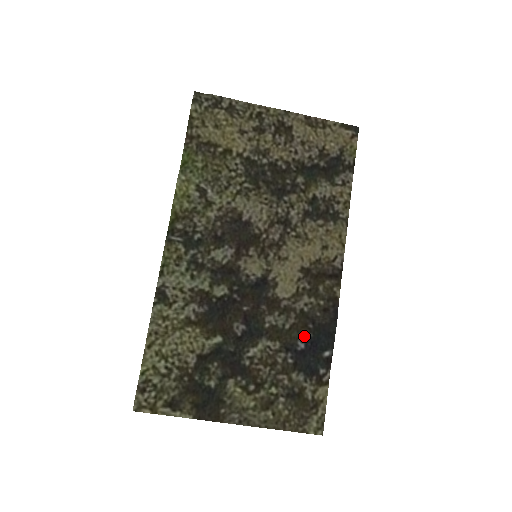
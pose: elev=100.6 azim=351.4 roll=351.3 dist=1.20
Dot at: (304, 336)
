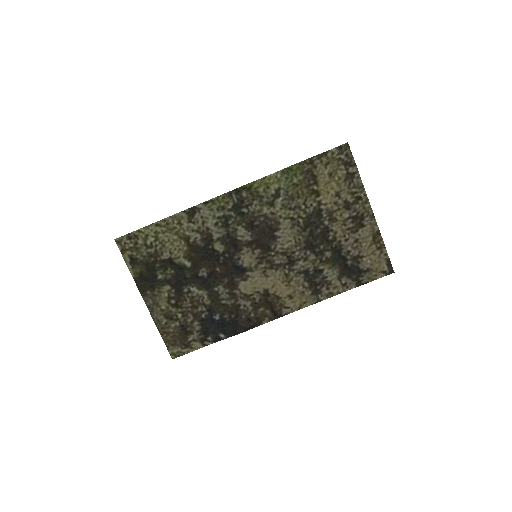
Dot at: (224, 316)
